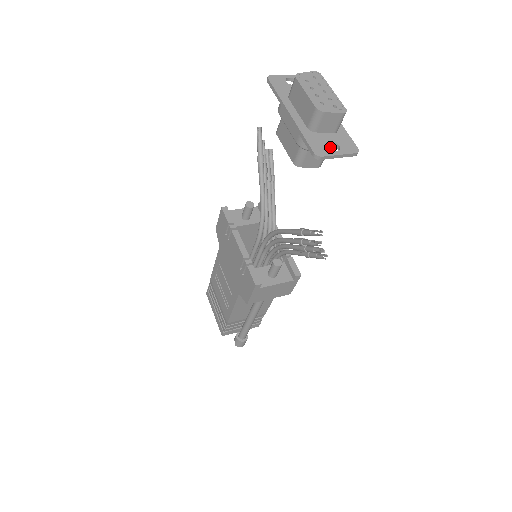
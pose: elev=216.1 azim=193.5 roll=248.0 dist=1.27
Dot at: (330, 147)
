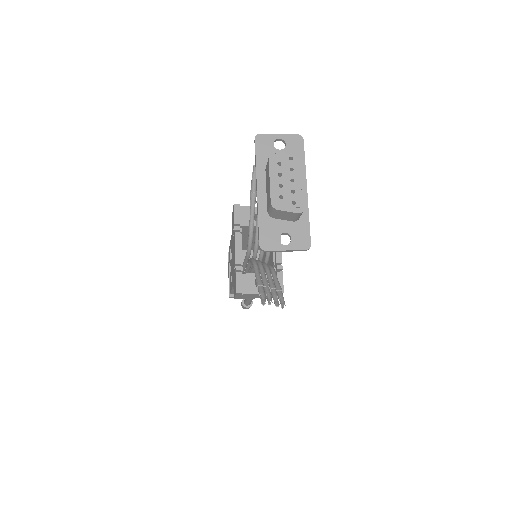
Dot at: occluded
